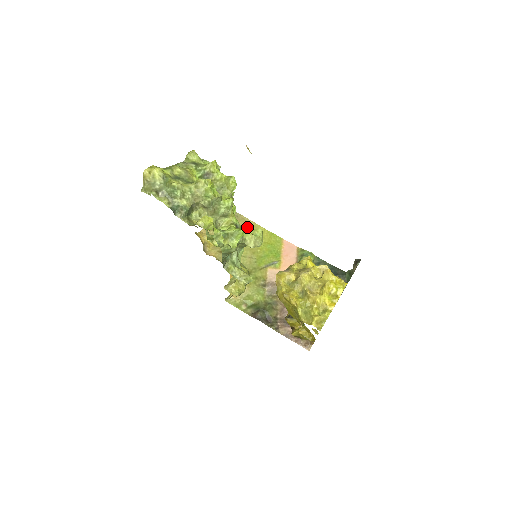
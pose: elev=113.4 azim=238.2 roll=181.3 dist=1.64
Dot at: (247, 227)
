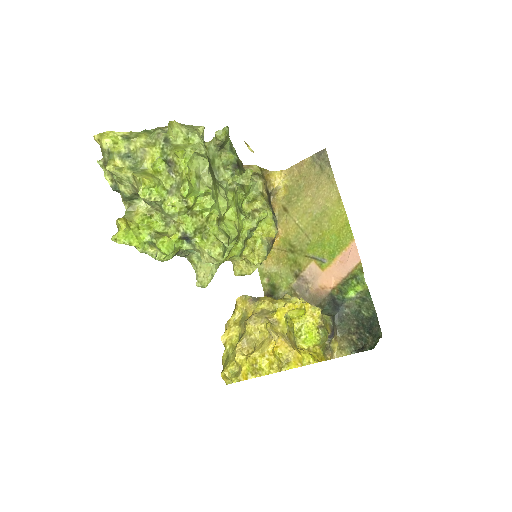
Dot at: (211, 237)
